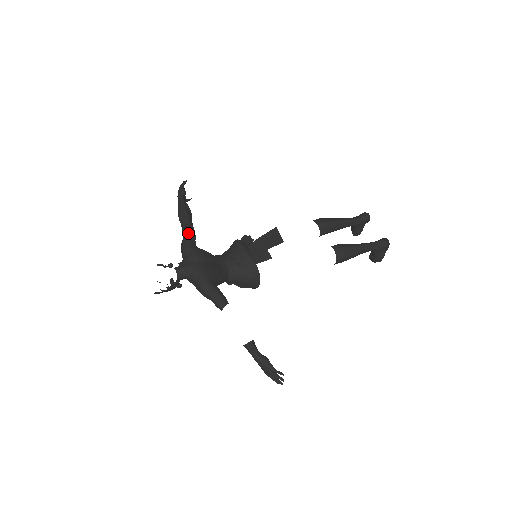
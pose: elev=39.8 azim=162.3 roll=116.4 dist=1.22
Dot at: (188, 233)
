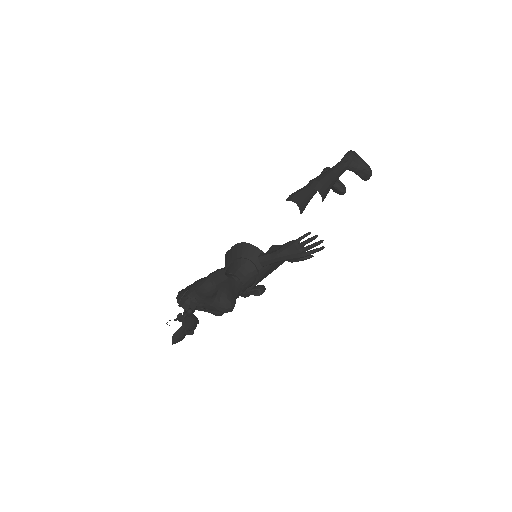
Dot at: (181, 291)
